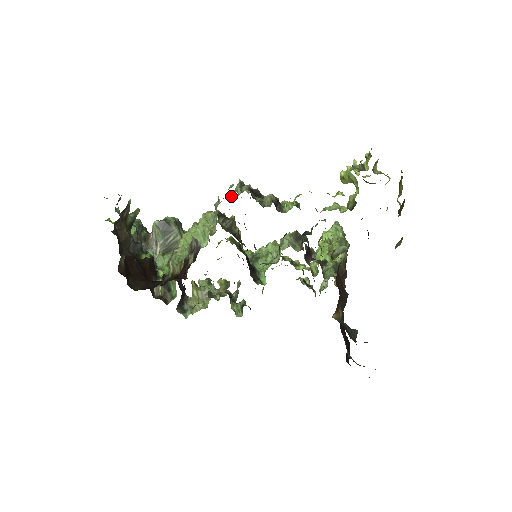
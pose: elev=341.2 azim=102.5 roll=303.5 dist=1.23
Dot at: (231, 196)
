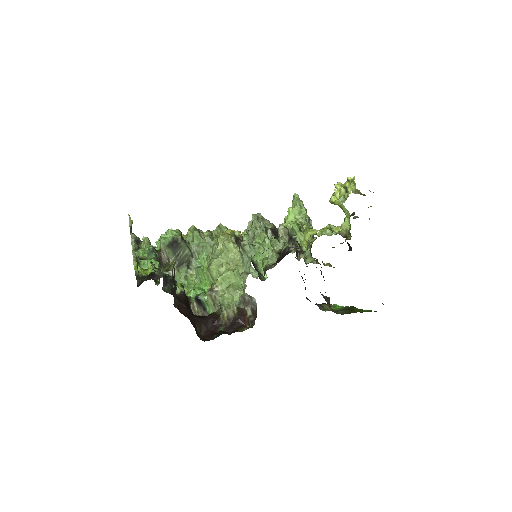
Dot at: (253, 234)
